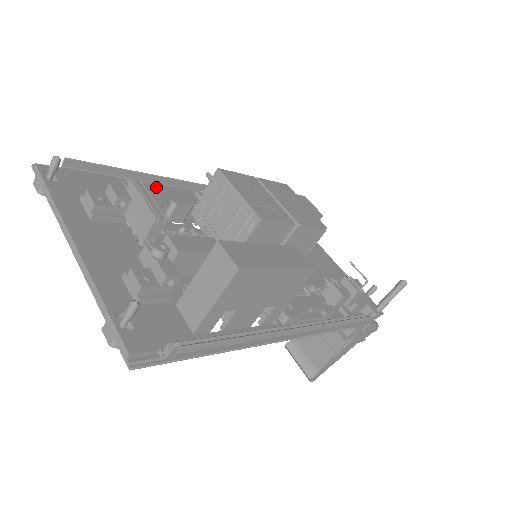
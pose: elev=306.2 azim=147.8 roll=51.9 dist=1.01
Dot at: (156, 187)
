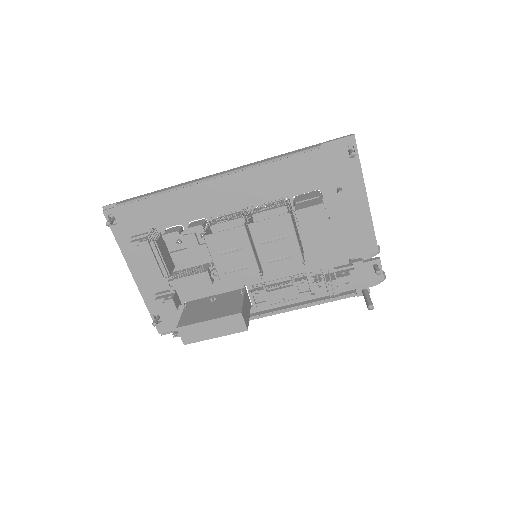
Dot at: (186, 191)
